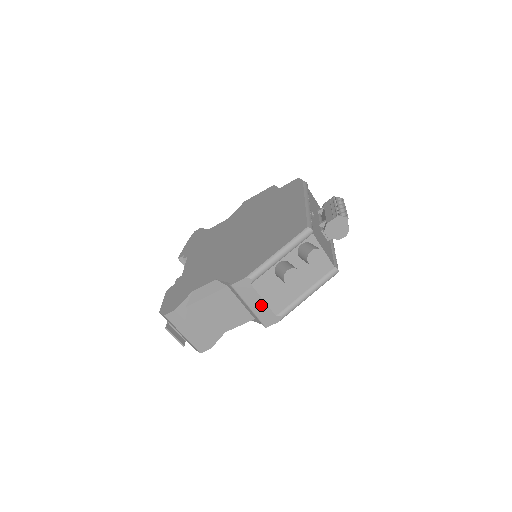
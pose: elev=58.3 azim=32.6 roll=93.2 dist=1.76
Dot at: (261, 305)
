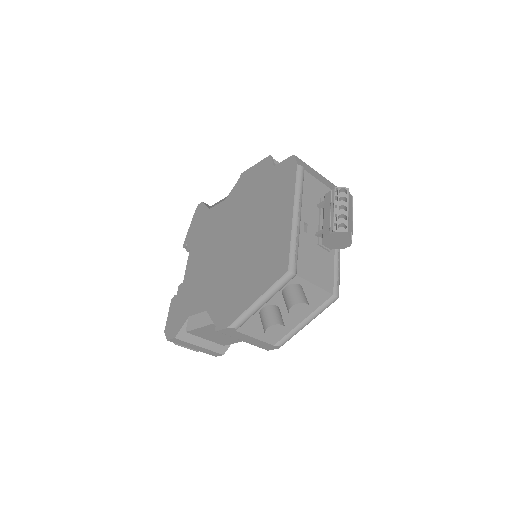
Dot at: (254, 340)
